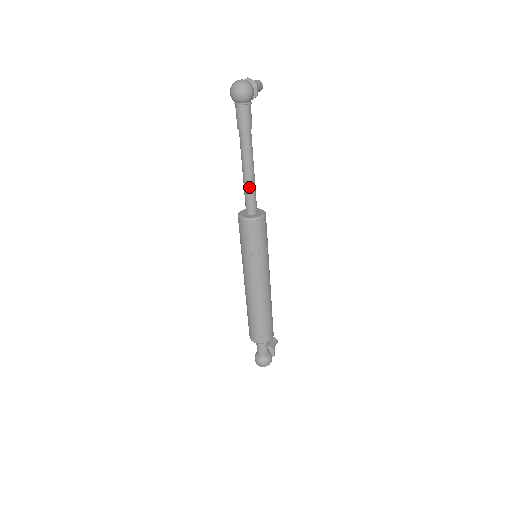
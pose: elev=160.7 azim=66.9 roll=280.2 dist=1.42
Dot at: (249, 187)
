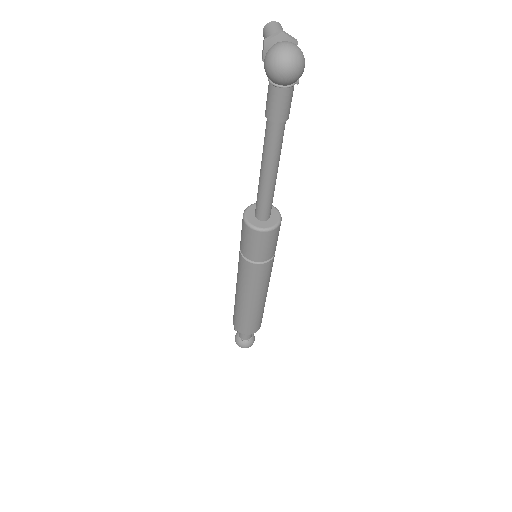
Dot at: (271, 191)
